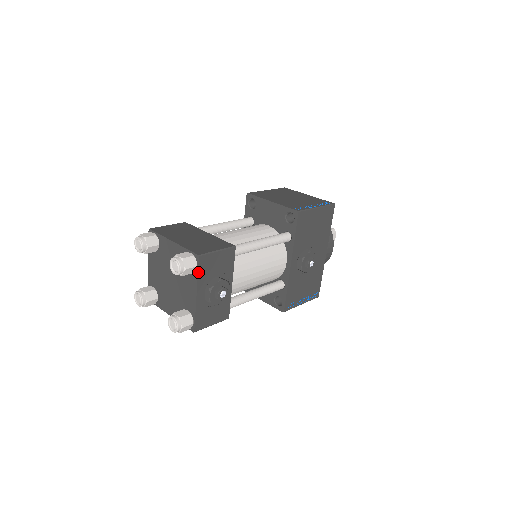
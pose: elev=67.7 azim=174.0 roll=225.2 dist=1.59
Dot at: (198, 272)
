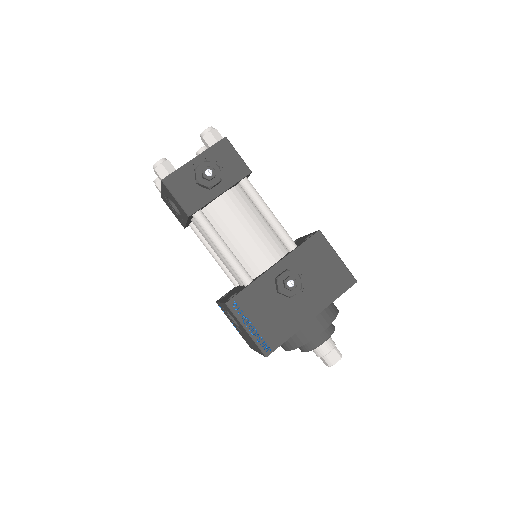
Dot at: (213, 145)
